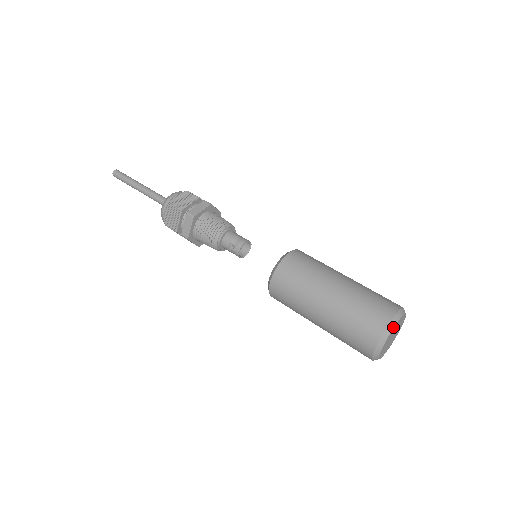
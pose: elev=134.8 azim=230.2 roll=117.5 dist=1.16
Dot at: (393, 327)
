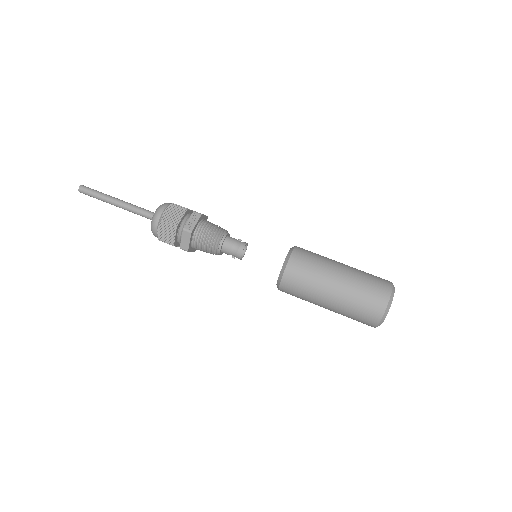
Dot at: (382, 322)
